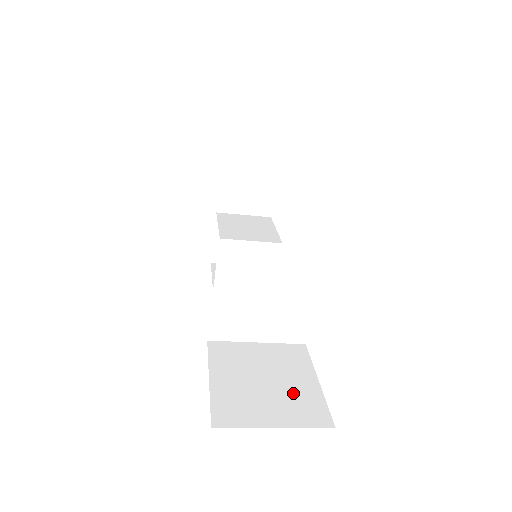
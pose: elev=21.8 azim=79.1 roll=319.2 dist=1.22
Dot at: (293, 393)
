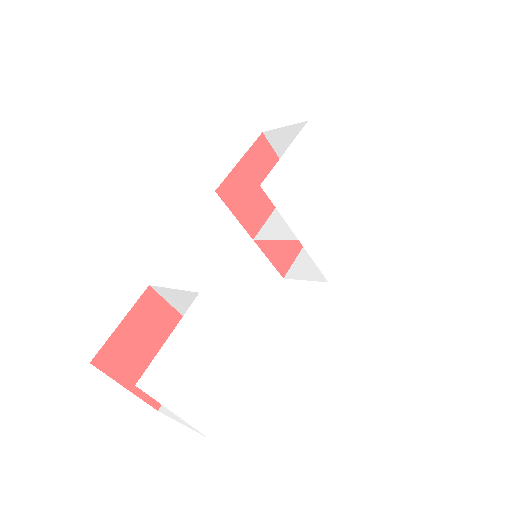
Dot at: occluded
